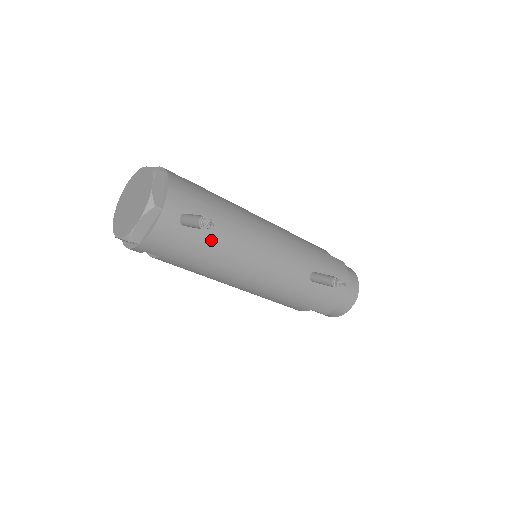
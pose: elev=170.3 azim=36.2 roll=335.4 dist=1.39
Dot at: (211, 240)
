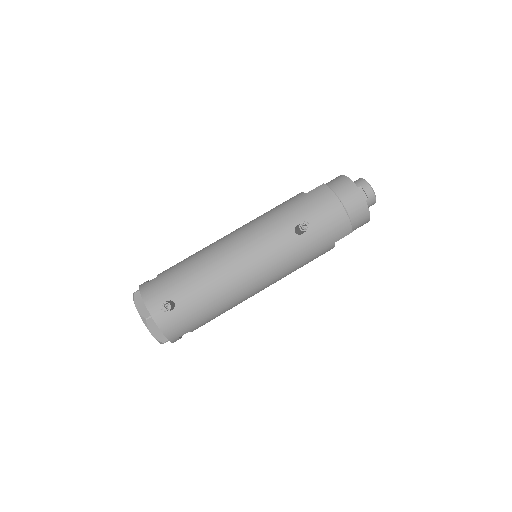
Dot at: (198, 297)
